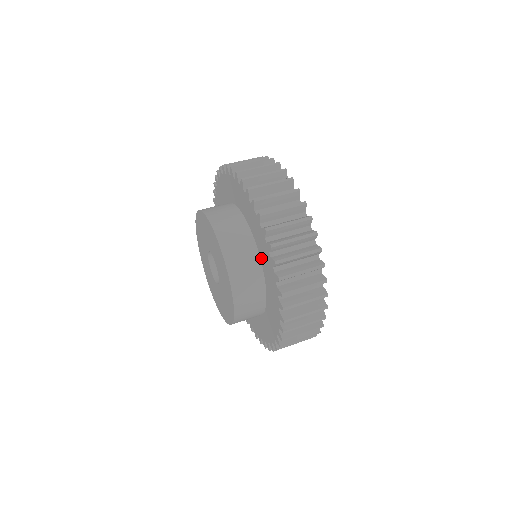
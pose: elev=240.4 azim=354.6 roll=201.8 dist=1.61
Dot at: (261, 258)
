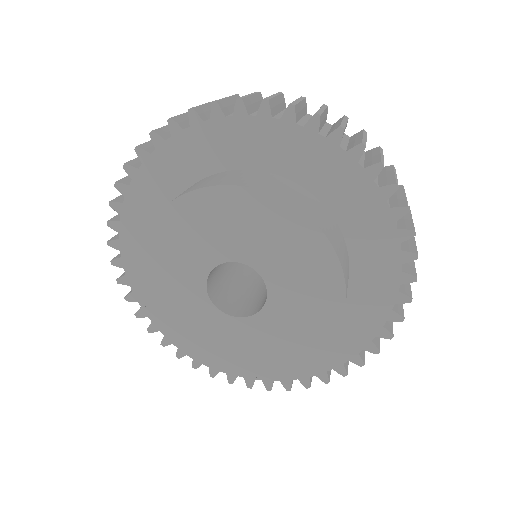
Dot at: (326, 200)
